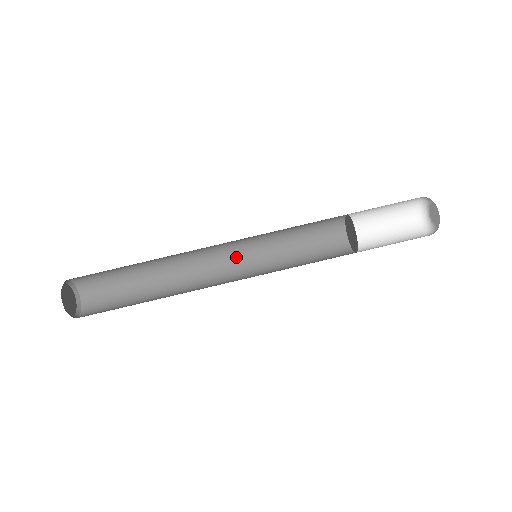
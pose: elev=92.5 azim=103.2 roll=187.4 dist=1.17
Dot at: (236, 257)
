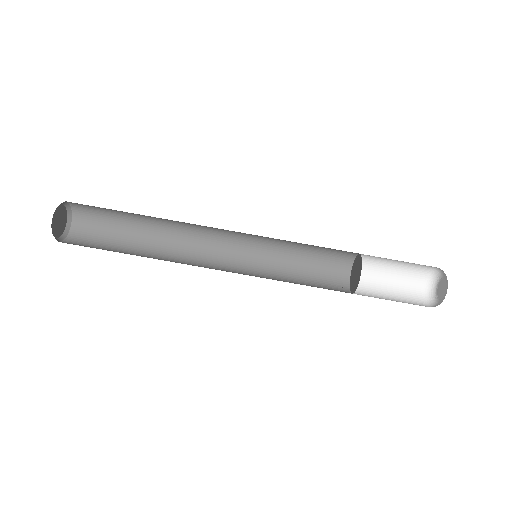
Dot at: (234, 263)
